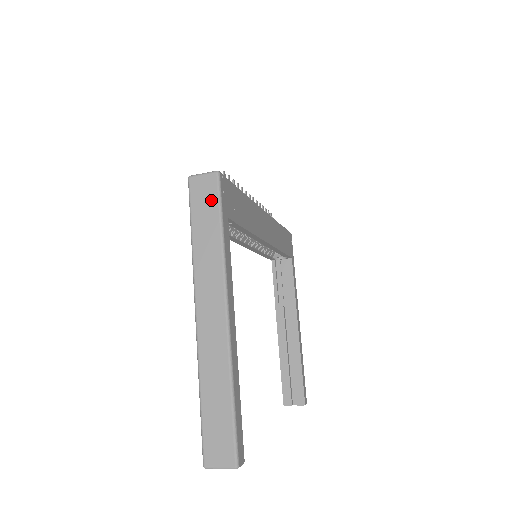
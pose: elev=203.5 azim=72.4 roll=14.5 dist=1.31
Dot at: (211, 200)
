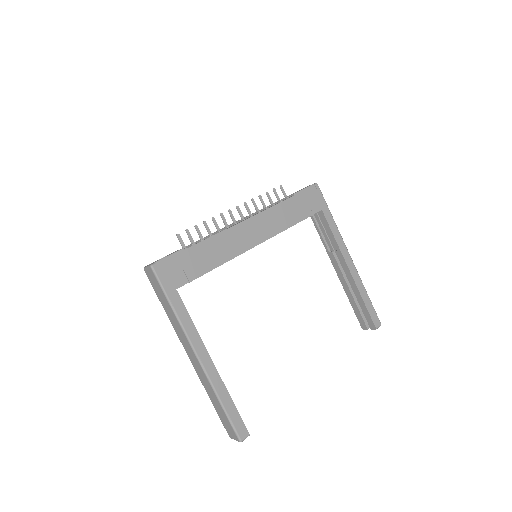
Dot at: (157, 286)
